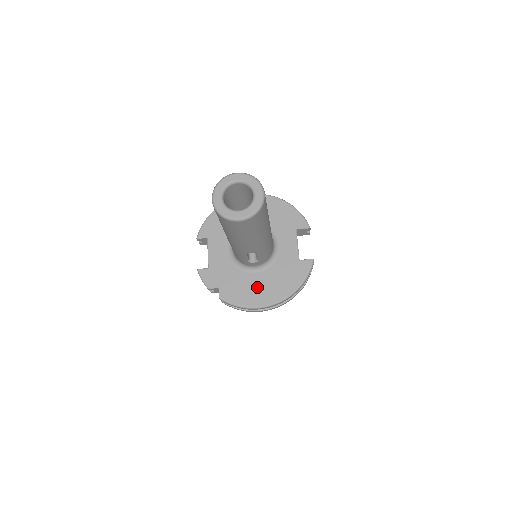
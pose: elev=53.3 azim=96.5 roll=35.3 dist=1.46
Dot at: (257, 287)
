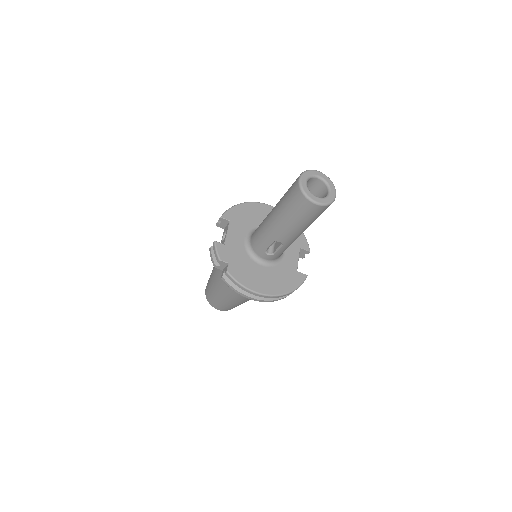
Dot at: (260, 276)
